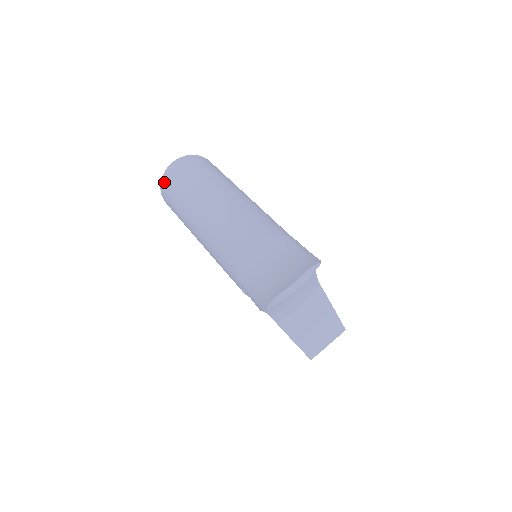
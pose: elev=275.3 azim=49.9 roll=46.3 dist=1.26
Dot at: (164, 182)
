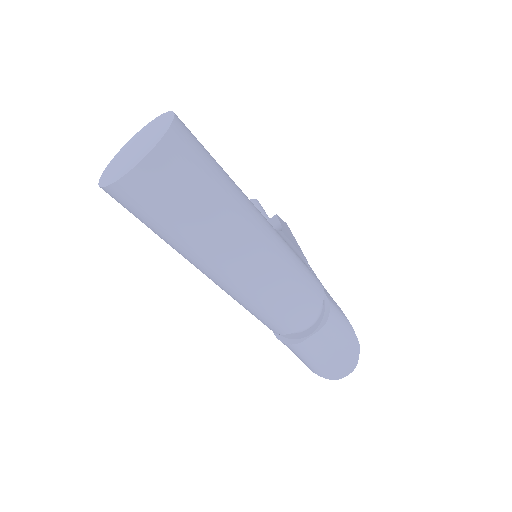
Dot at: (121, 196)
